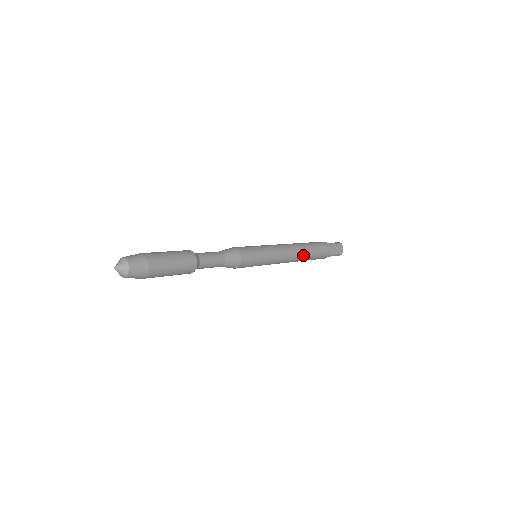
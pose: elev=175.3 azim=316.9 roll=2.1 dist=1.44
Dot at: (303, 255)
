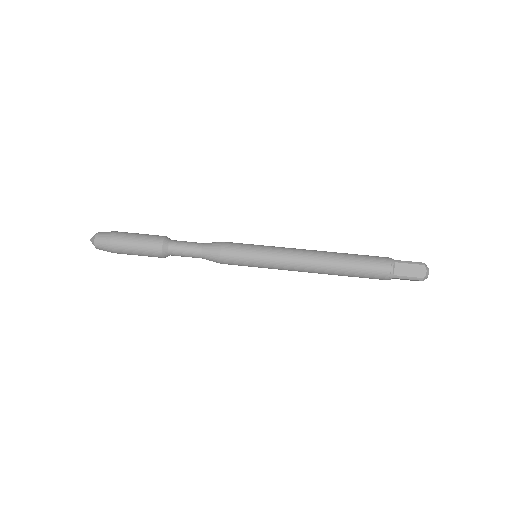
Dot at: (329, 265)
